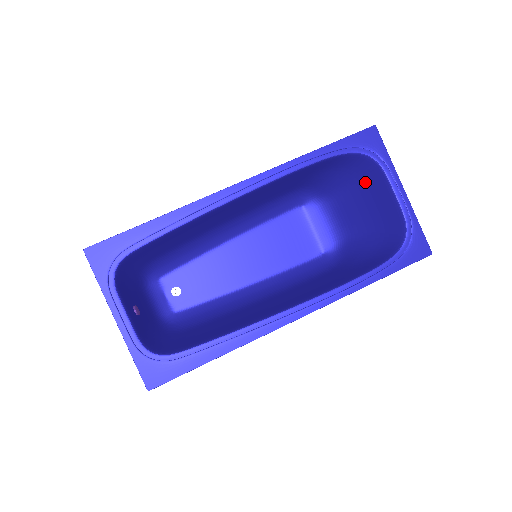
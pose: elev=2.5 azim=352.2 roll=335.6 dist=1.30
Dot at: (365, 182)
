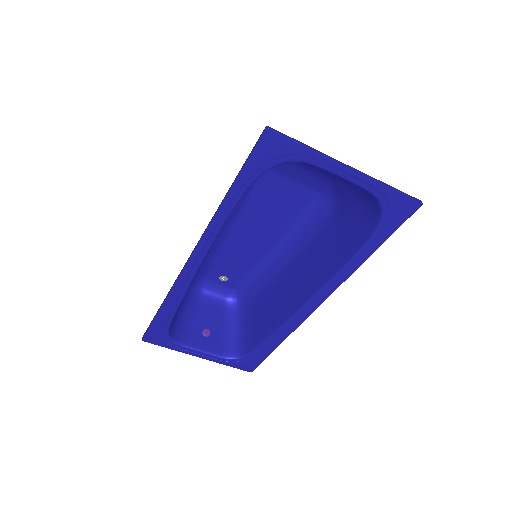
Dot at: occluded
